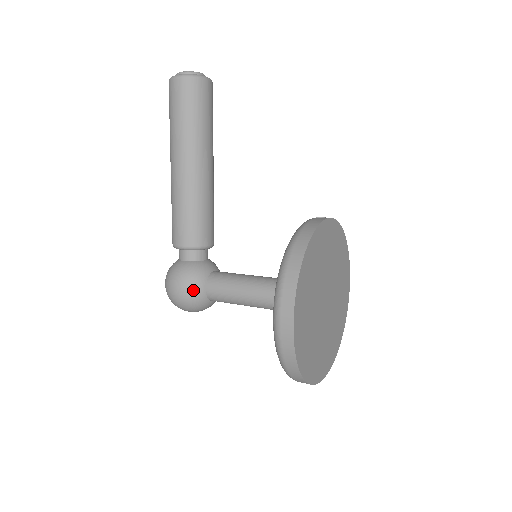
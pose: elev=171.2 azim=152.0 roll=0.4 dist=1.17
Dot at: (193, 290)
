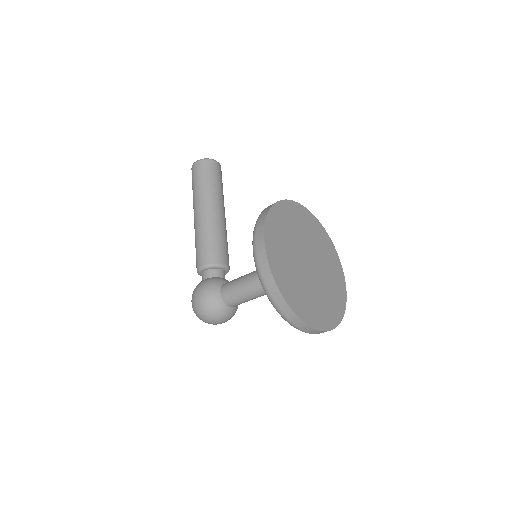
Dot at: (210, 293)
